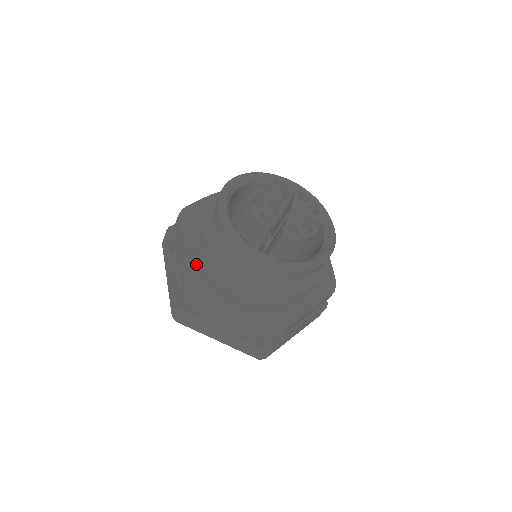
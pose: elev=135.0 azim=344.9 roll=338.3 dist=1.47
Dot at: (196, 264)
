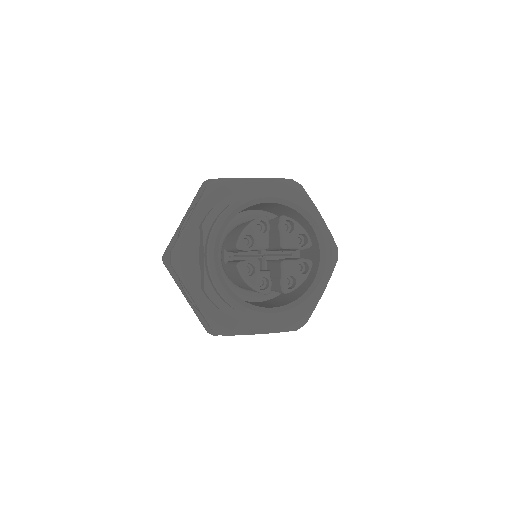
Dot at: (211, 313)
